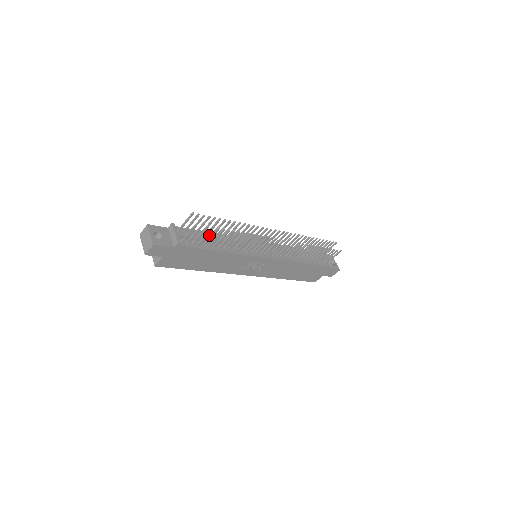
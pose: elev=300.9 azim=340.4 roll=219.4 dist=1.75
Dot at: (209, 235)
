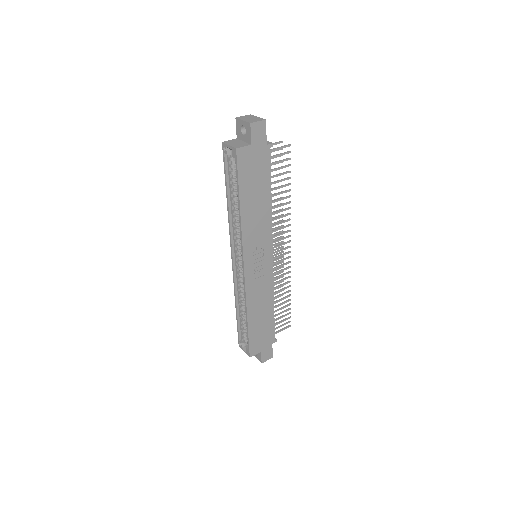
Dot at: occluded
